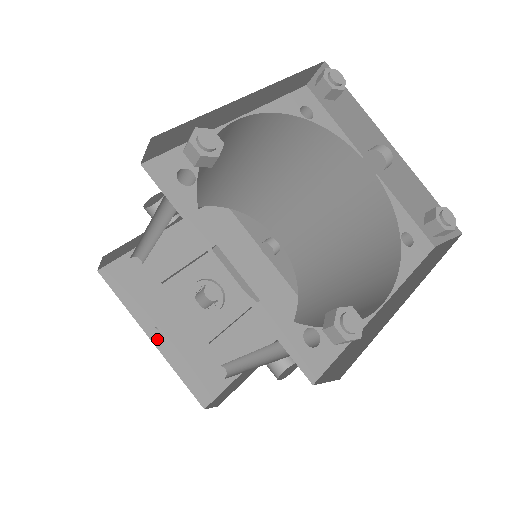
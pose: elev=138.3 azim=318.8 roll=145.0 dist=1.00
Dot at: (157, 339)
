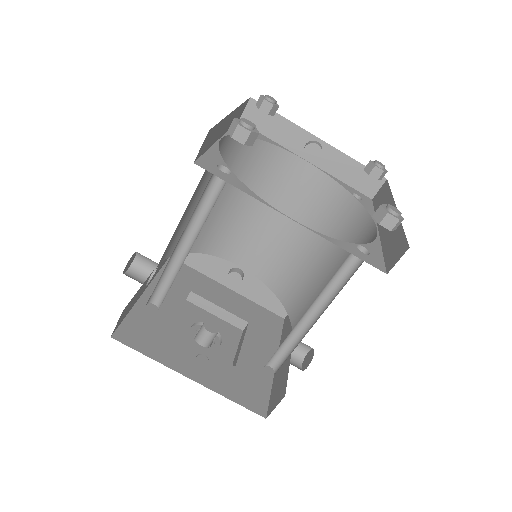
Dot at: (194, 376)
